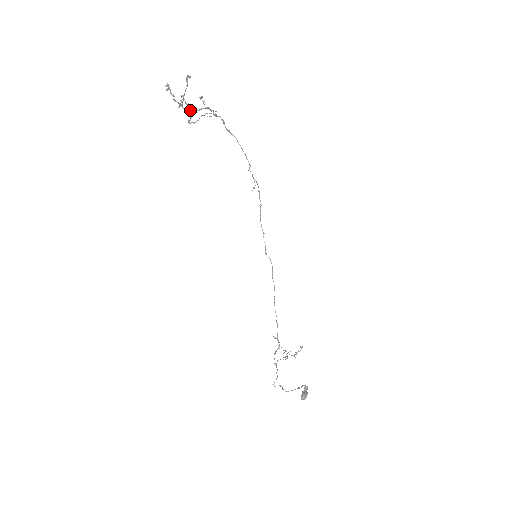
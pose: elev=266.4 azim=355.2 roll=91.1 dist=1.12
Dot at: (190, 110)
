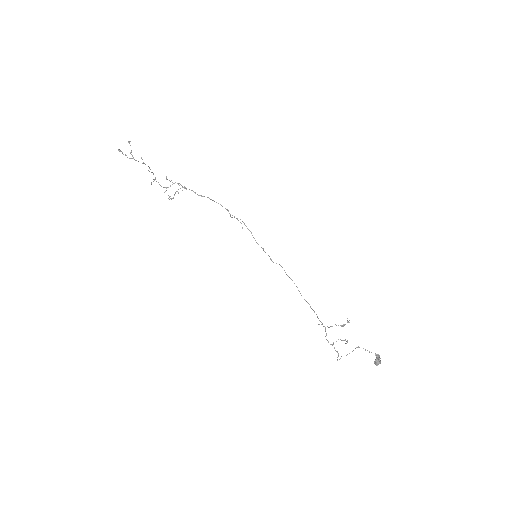
Dot at: (155, 178)
